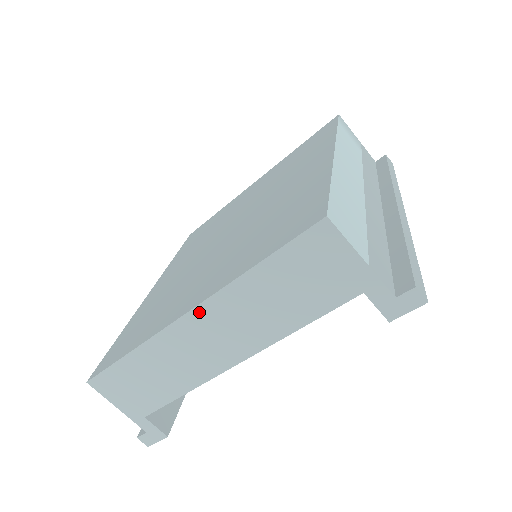
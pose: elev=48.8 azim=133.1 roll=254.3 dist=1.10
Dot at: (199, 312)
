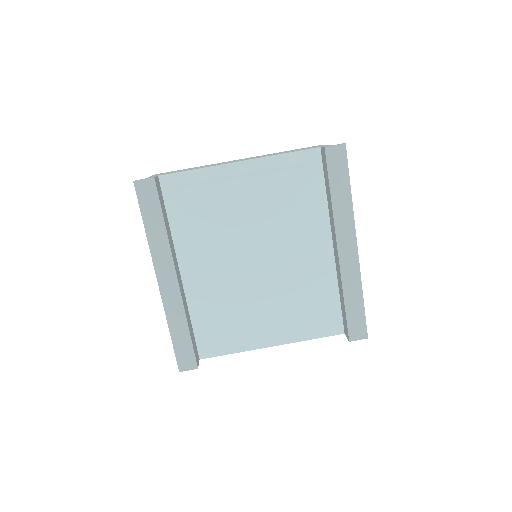
Dot at: occluded
